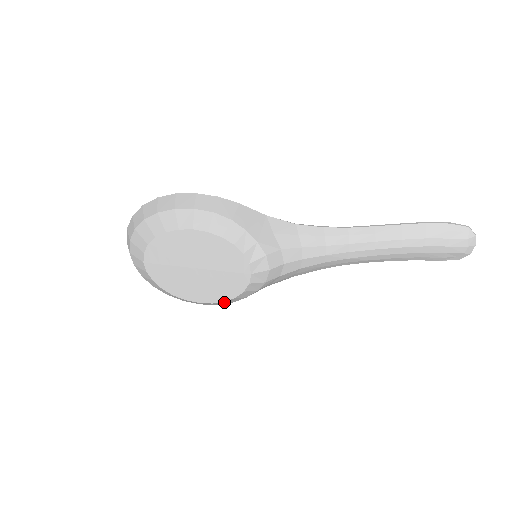
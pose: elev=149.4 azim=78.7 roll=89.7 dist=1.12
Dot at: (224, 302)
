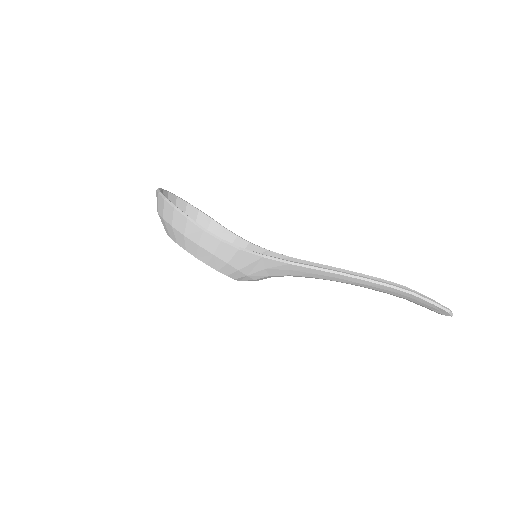
Dot at: occluded
